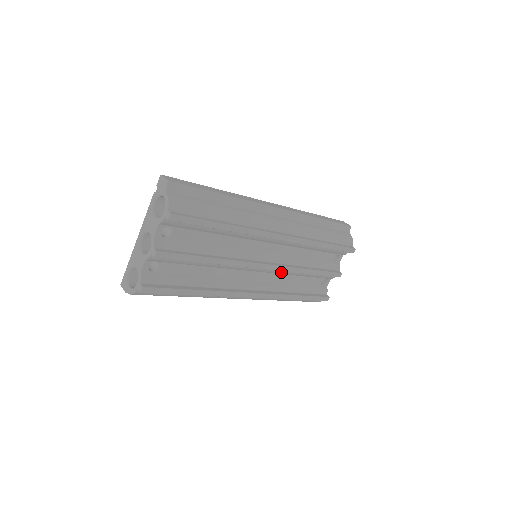
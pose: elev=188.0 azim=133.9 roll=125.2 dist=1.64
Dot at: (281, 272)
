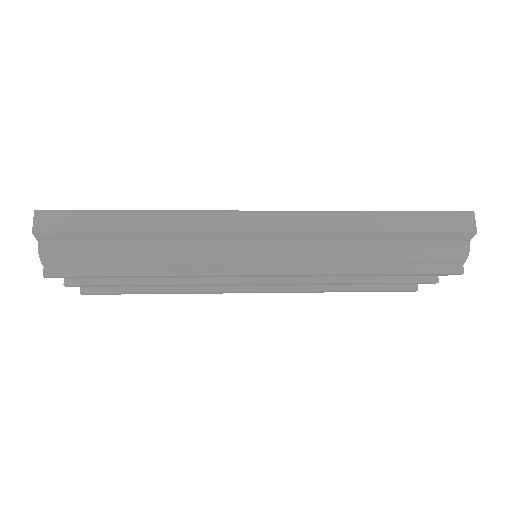
Dot at: occluded
